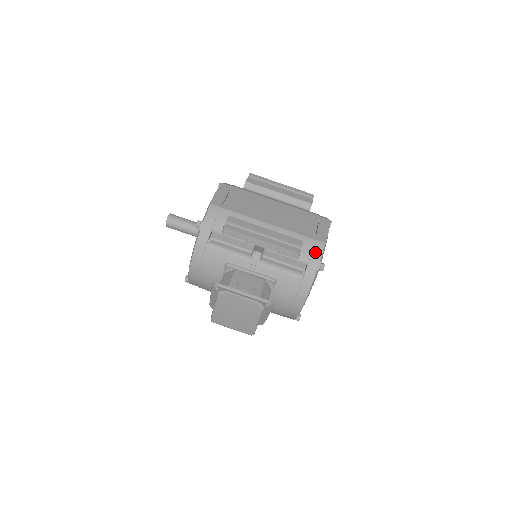
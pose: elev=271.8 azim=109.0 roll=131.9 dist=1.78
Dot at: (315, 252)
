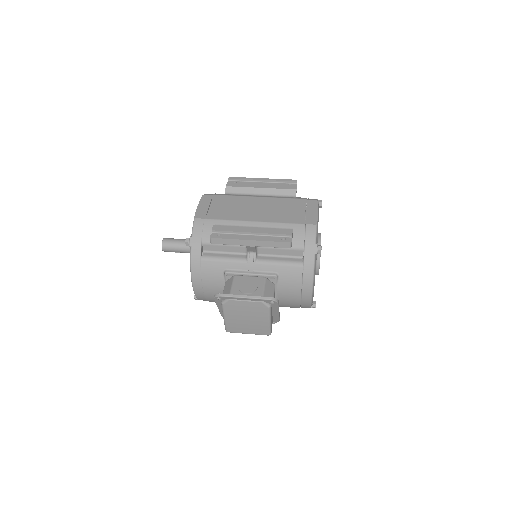
Dot at: (308, 236)
